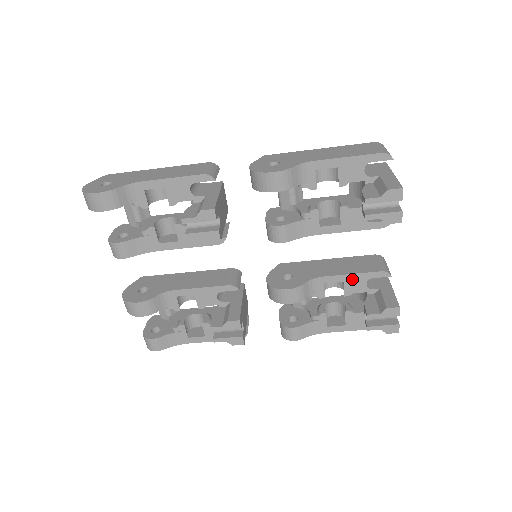
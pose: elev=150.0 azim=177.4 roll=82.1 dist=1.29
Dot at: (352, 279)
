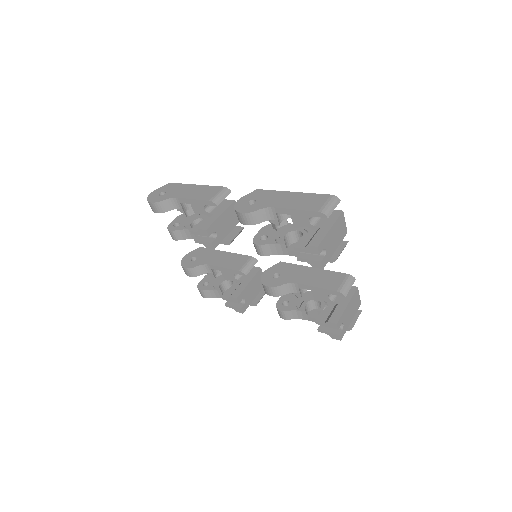
Dot at: (317, 290)
